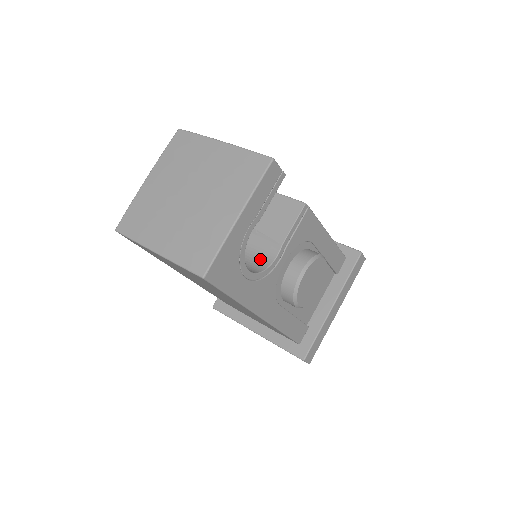
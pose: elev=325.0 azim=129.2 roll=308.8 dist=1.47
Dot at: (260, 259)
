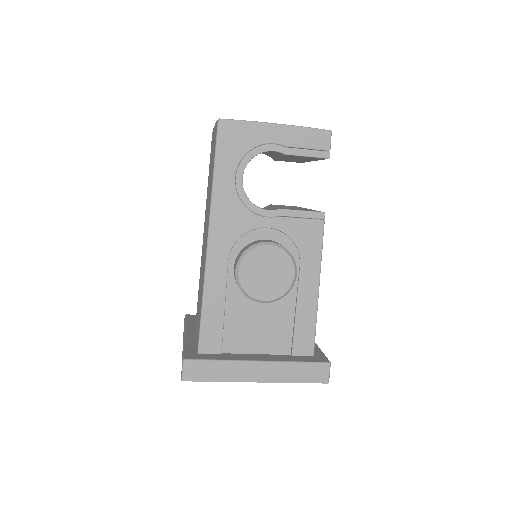
Dot at: occluded
